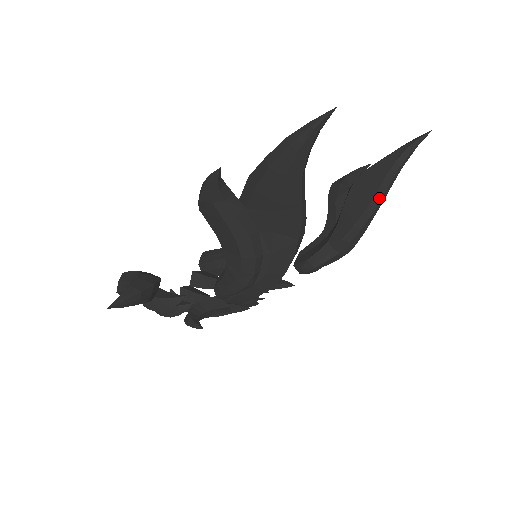
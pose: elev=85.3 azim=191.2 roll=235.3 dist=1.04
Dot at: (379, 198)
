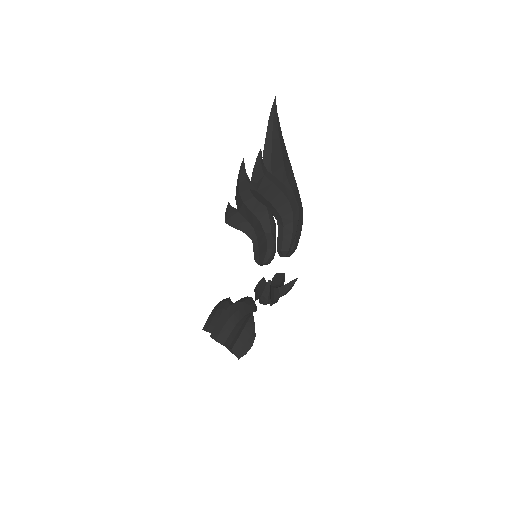
Dot at: occluded
